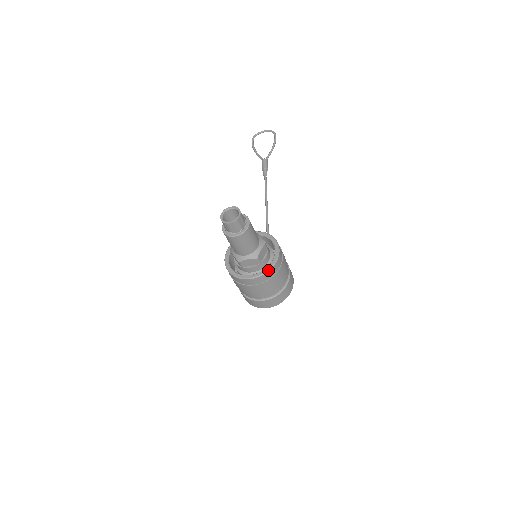
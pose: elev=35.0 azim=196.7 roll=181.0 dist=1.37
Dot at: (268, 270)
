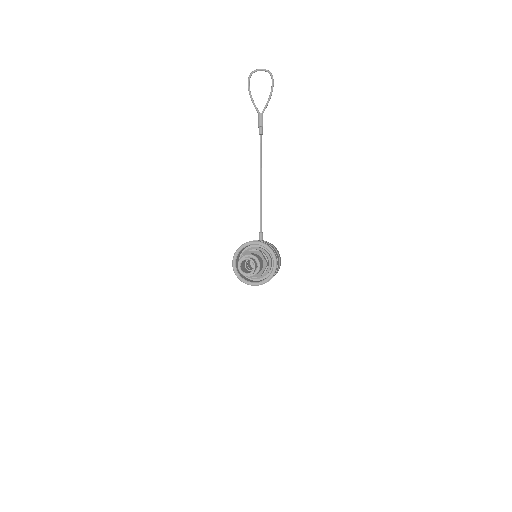
Dot at: (267, 281)
